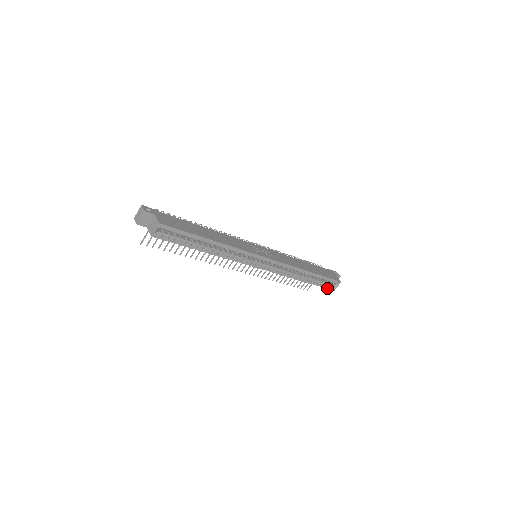
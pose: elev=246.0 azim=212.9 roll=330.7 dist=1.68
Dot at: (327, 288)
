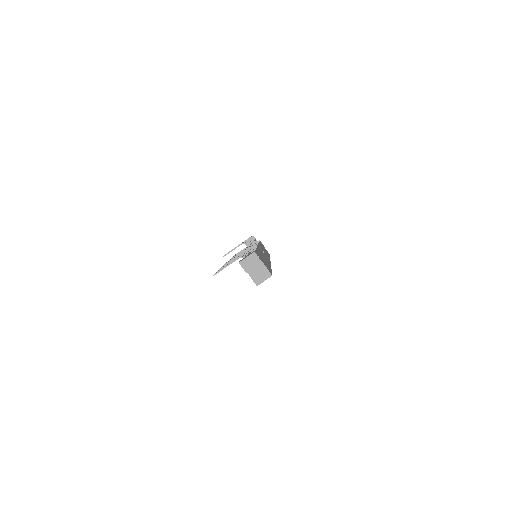
Dot at: occluded
